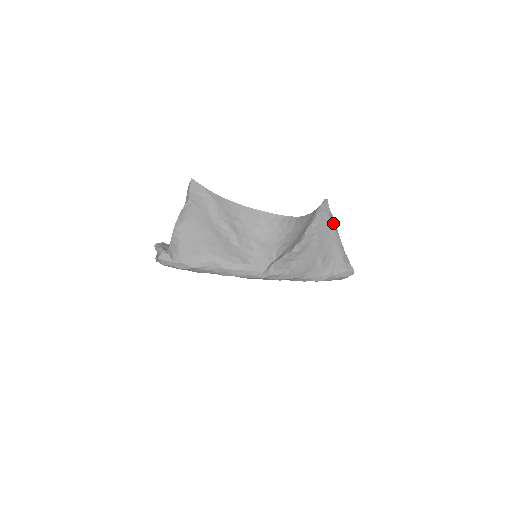
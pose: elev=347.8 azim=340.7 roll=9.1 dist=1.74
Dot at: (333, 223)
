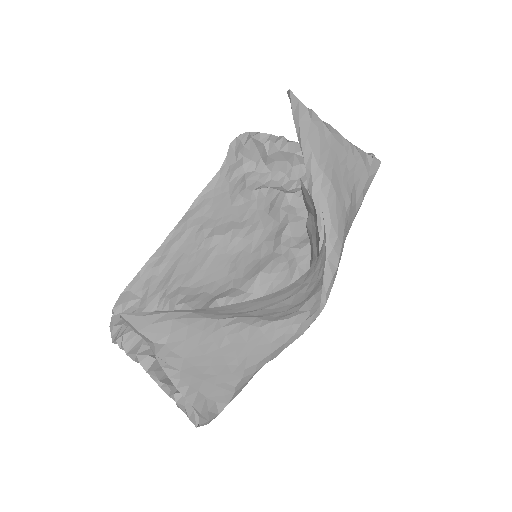
Dot at: (325, 127)
